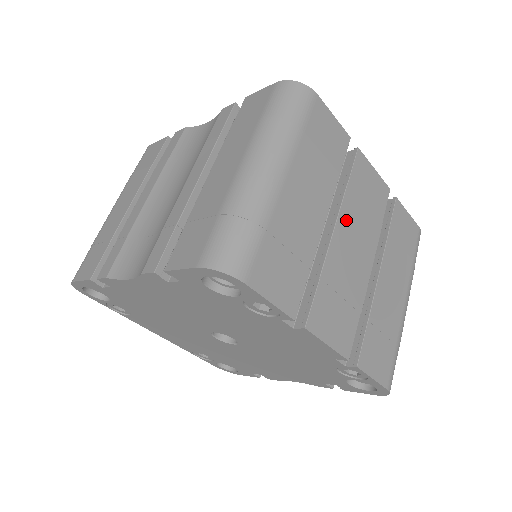
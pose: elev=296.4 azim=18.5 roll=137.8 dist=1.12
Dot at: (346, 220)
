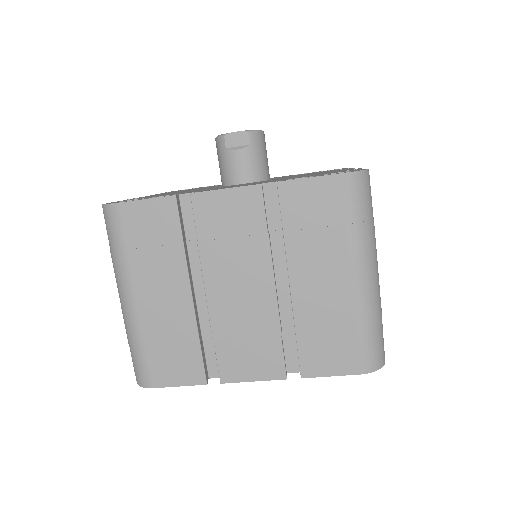
Dot at: (215, 274)
